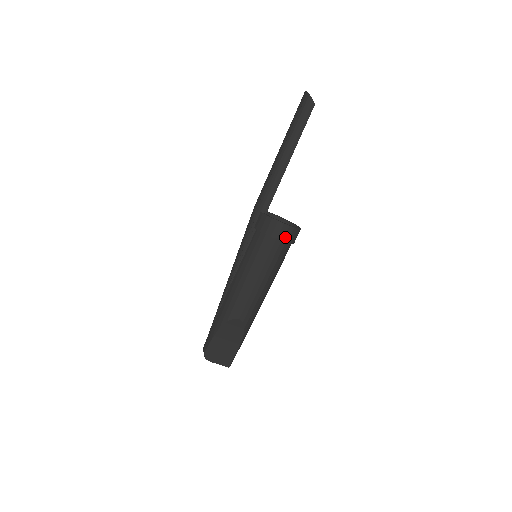
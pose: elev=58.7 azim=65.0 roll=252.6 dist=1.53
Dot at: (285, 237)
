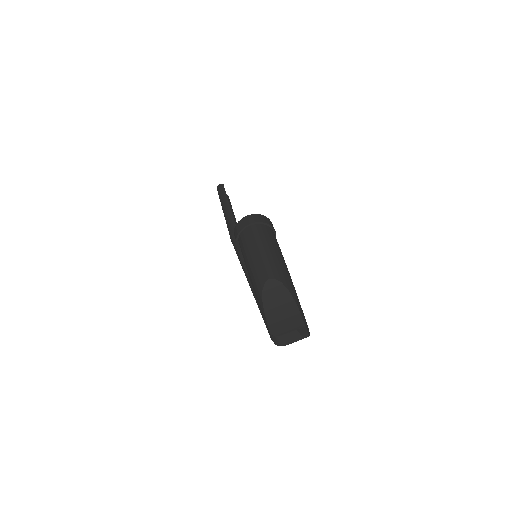
Dot at: (255, 220)
